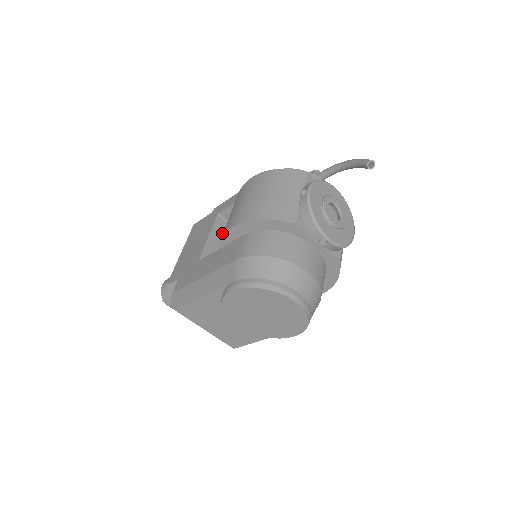
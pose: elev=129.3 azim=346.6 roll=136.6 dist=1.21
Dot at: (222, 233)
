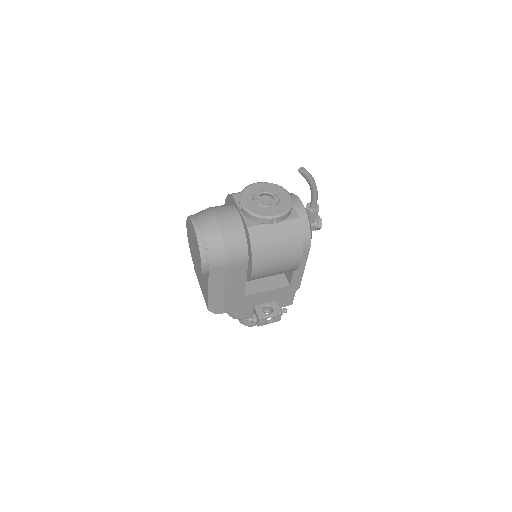
Dot at: occluded
